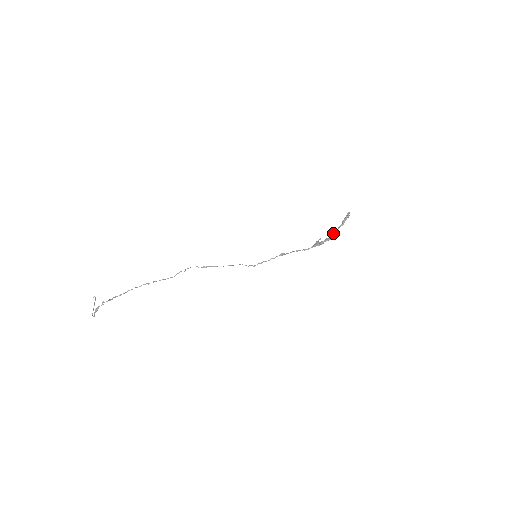
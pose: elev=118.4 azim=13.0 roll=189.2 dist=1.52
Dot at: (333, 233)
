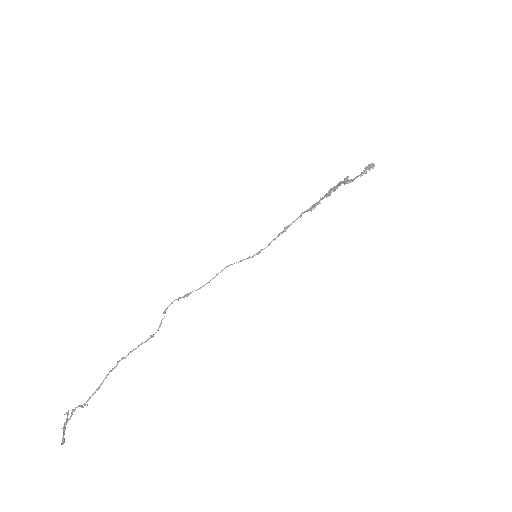
Dot at: (352, 180)
